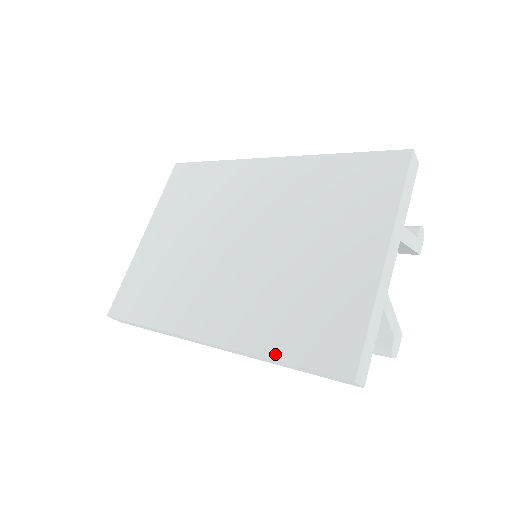
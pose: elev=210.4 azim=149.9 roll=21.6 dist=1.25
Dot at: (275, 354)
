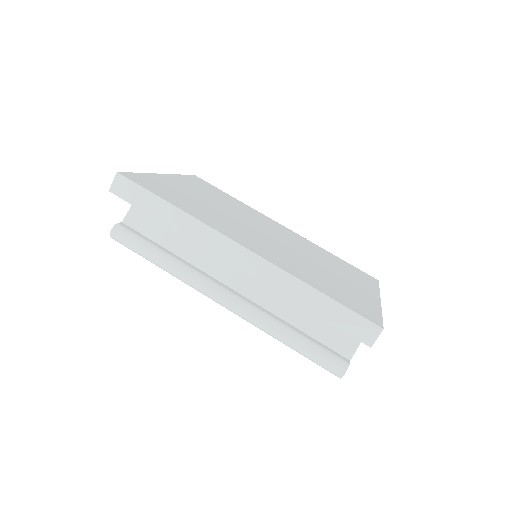
Dot at: (316, 287)
